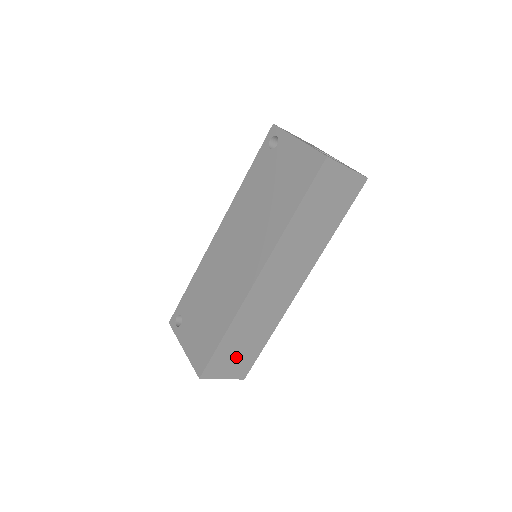
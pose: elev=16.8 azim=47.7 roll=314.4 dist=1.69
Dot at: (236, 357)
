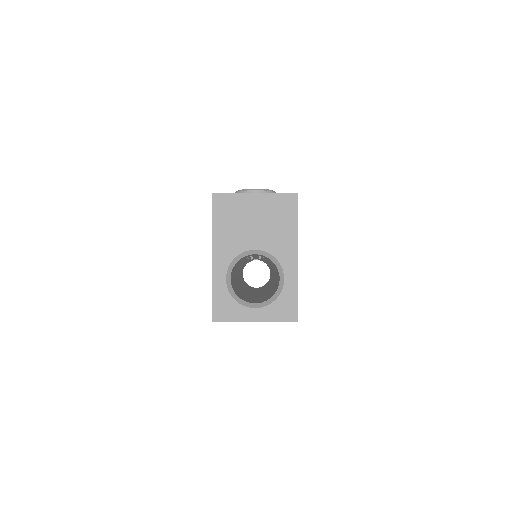
Dot at: occluded
